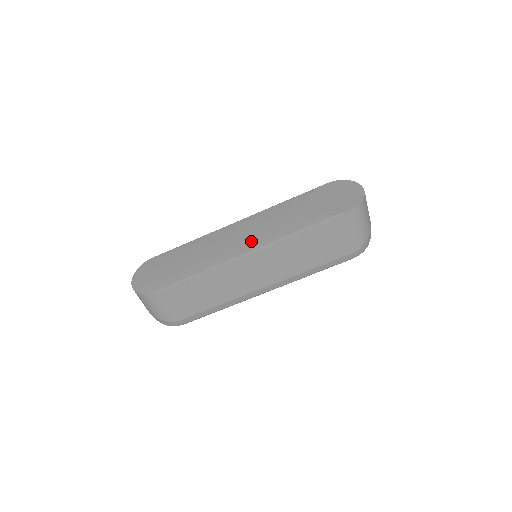
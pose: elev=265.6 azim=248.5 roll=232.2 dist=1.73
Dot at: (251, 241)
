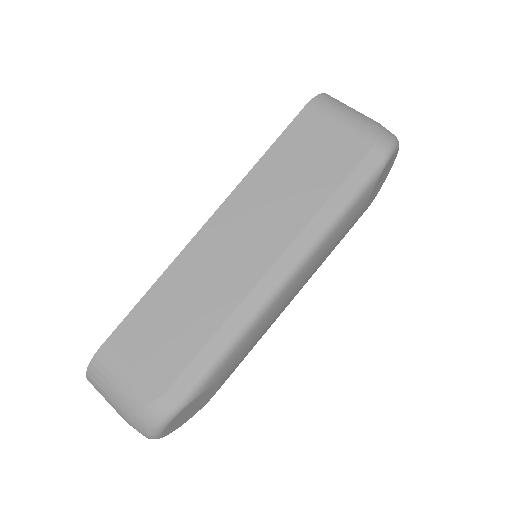
Dot at: occluded
